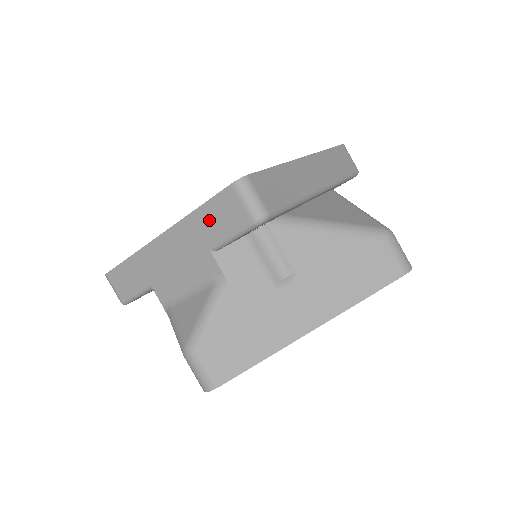
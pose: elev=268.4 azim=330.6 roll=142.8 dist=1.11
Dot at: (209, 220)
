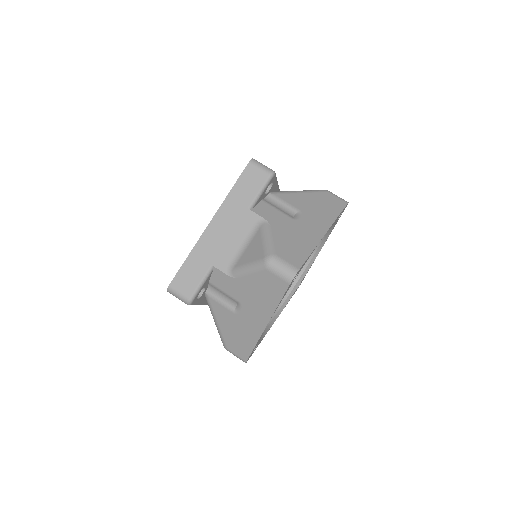
Dot at: (242, 191)
